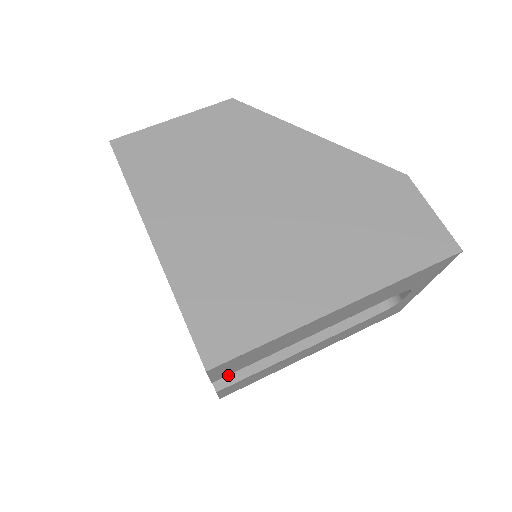
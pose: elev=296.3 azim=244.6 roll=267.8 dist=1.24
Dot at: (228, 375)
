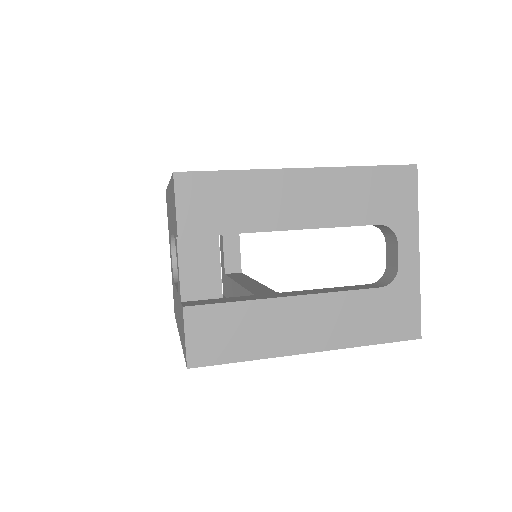
Dot at: (201, 303)
